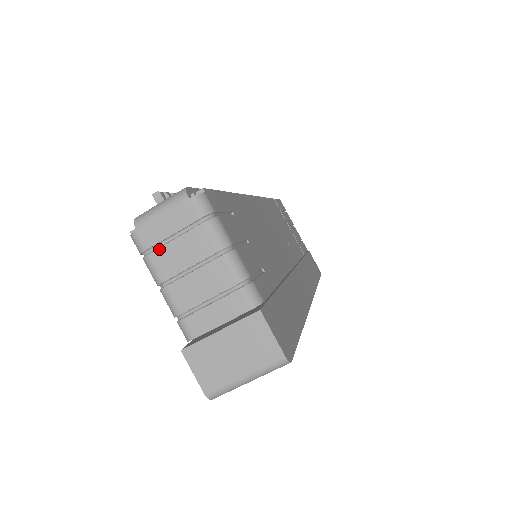
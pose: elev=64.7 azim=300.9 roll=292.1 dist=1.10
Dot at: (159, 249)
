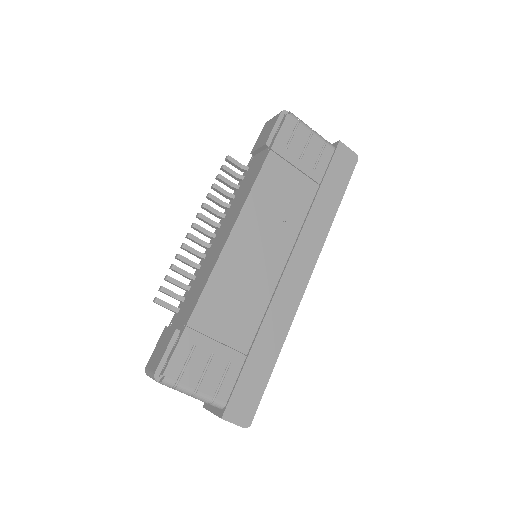
Dot at: occluded
